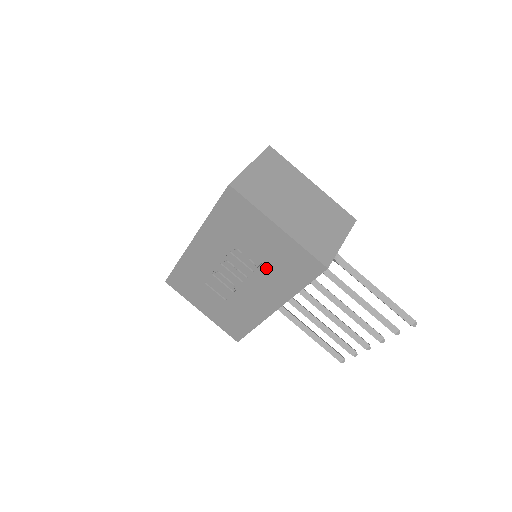
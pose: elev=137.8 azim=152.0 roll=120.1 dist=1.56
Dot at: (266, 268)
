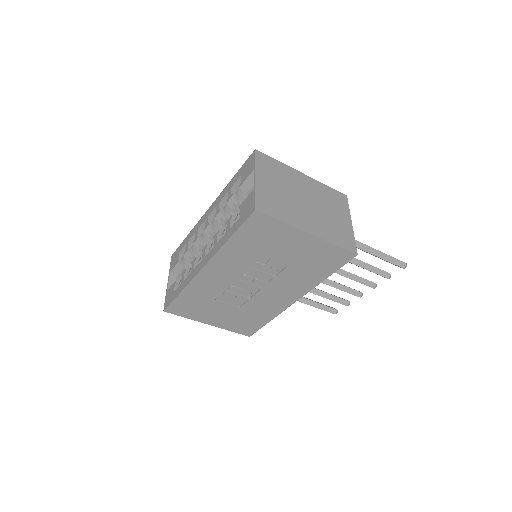
Dot at: (291, 270)
